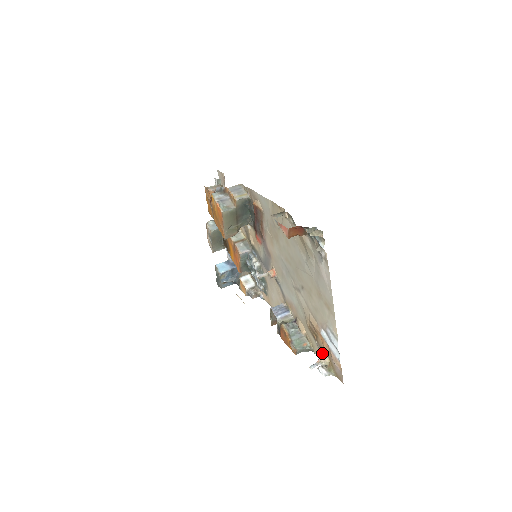
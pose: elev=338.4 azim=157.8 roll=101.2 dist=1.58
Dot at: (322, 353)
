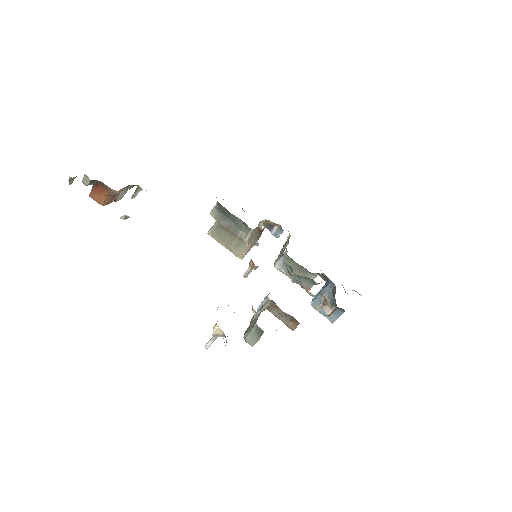
Dot at: occluded
